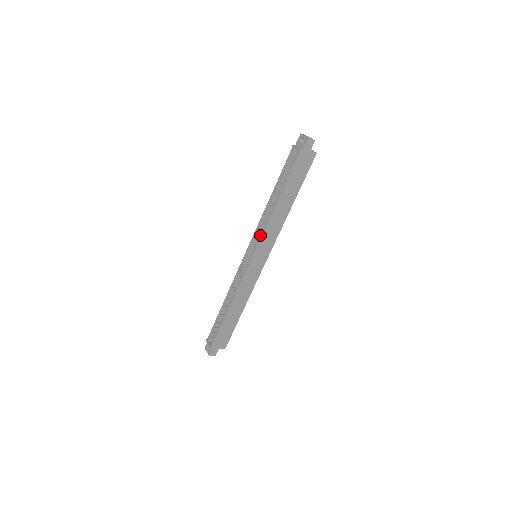
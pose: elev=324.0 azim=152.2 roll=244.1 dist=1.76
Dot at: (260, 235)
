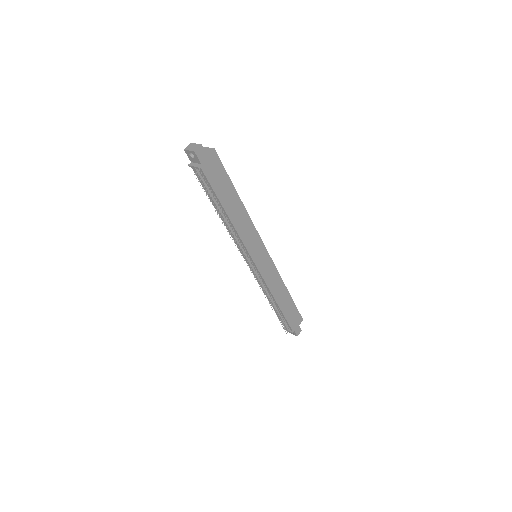
Dot at: (242, 246)
